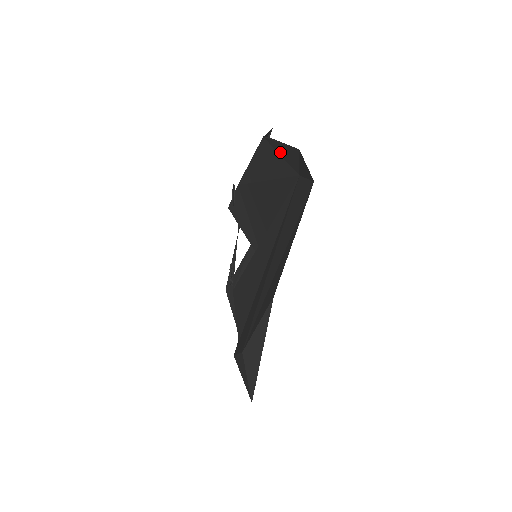
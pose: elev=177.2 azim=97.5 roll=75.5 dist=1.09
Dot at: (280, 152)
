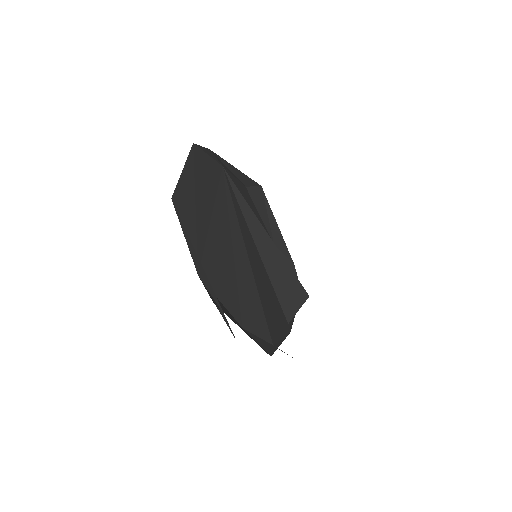
Dot at: (233, 175)
